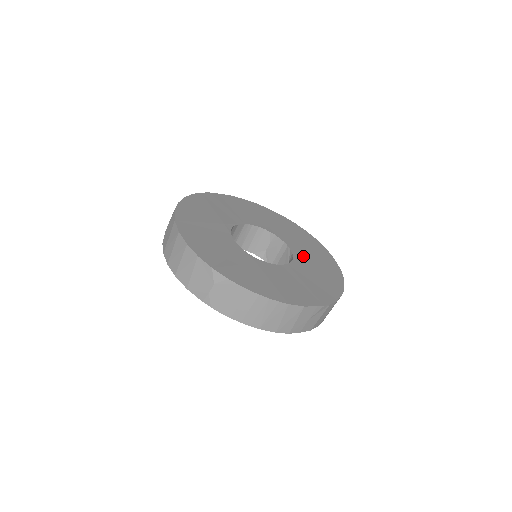
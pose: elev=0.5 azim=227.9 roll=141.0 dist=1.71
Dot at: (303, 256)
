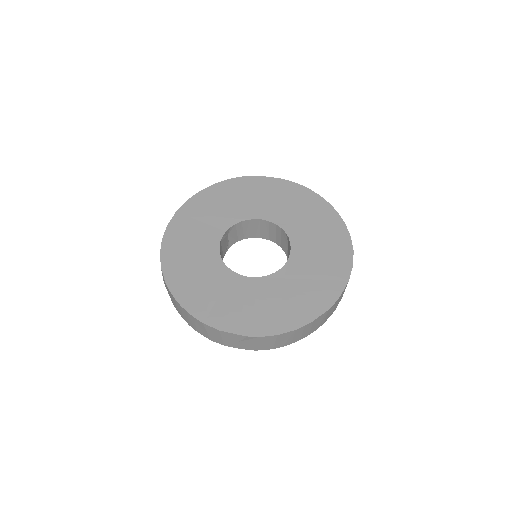
Dot at: (297, 270)
